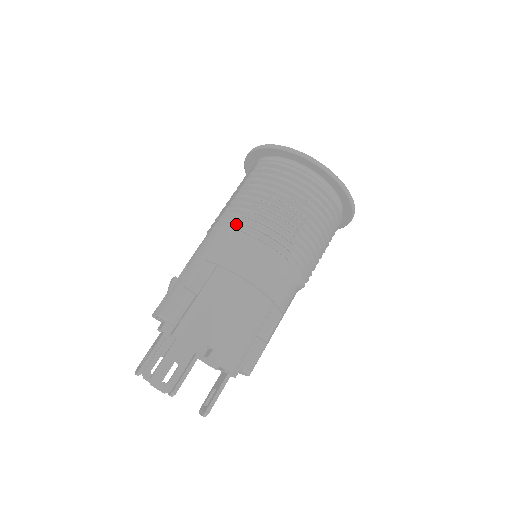
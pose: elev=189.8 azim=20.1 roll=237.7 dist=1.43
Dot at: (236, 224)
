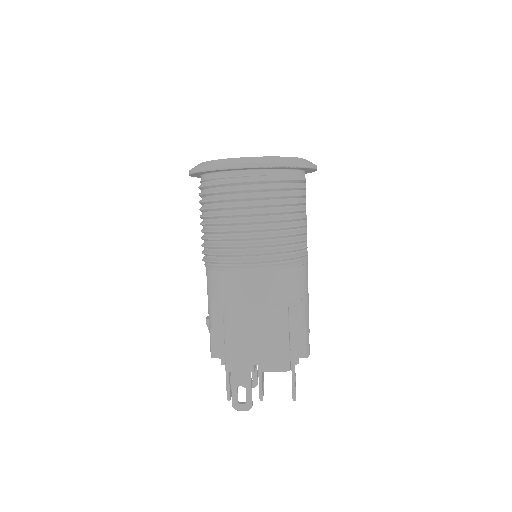
Dot at: (211, 262)
